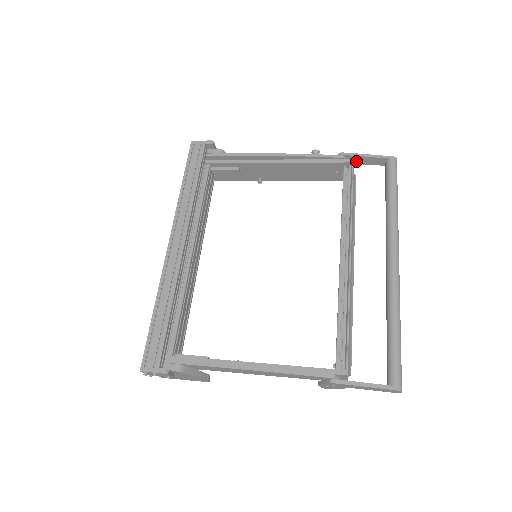
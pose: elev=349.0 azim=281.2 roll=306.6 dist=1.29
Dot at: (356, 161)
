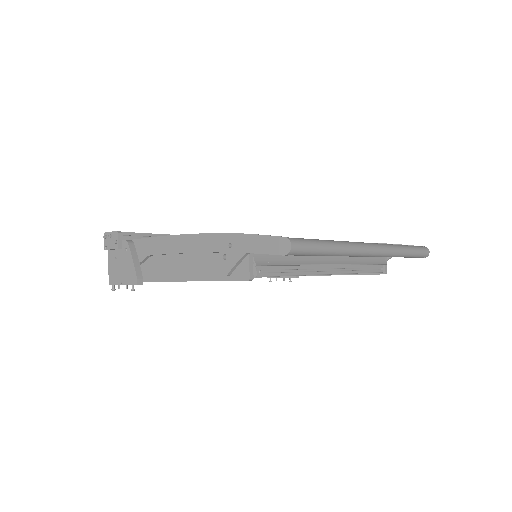
Dot at: occluded
